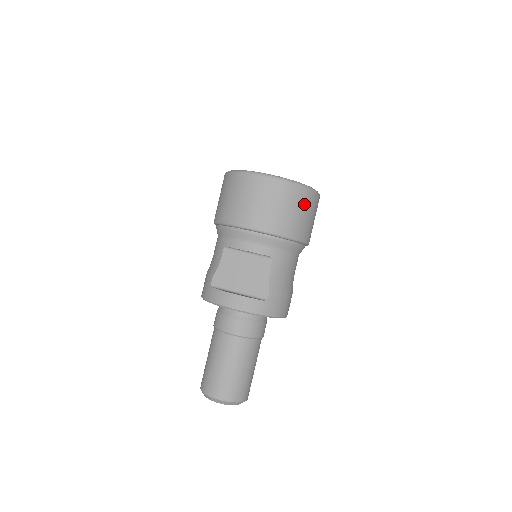
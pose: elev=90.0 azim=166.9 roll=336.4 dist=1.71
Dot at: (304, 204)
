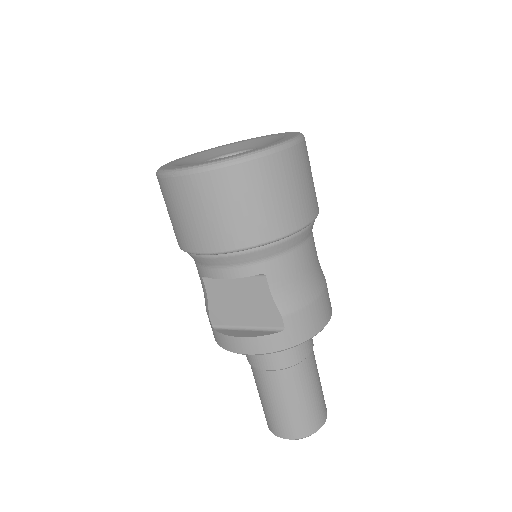
Dot at: (273, 180)
